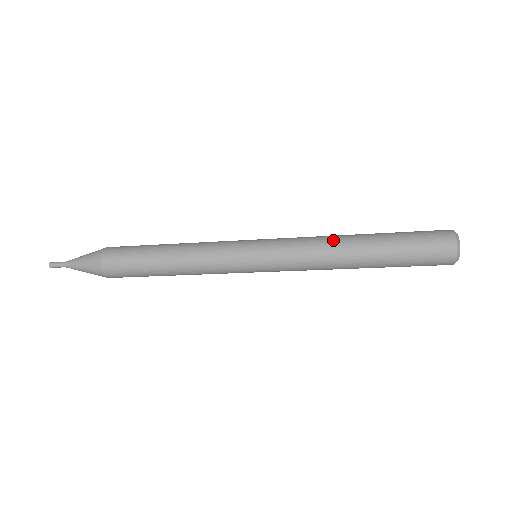
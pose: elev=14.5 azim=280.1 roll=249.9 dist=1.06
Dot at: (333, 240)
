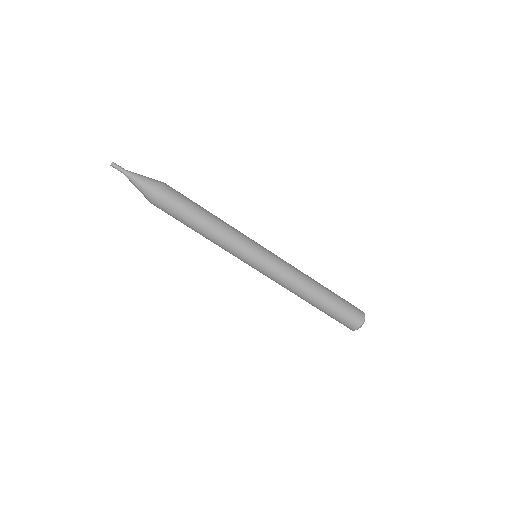
Dot at: occluded
